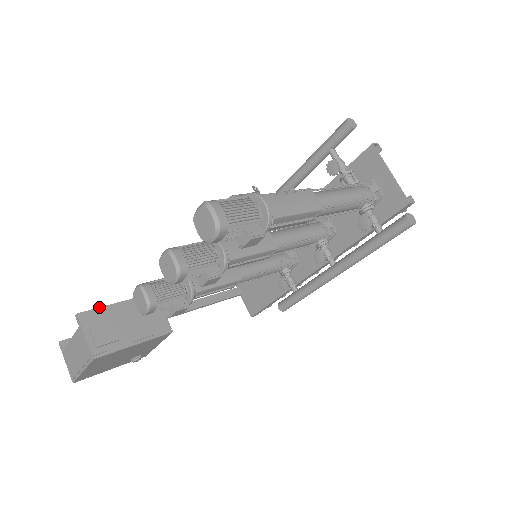
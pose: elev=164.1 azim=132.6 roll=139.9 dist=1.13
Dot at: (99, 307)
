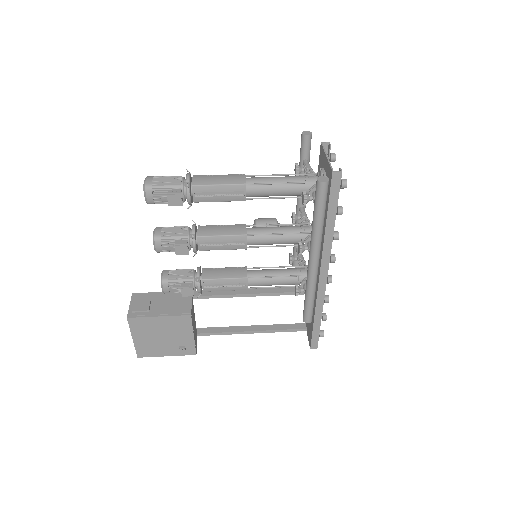
Dot at: (148, 292)
